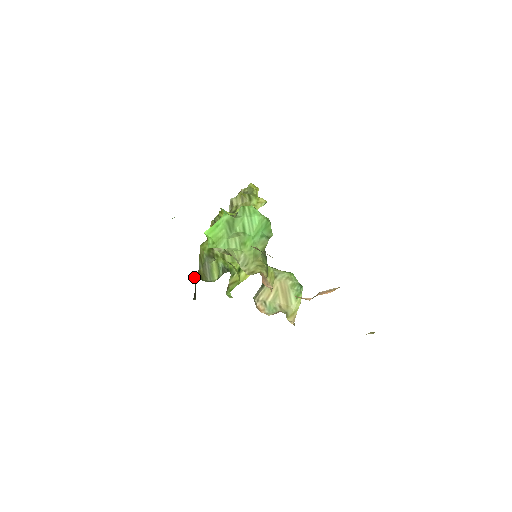
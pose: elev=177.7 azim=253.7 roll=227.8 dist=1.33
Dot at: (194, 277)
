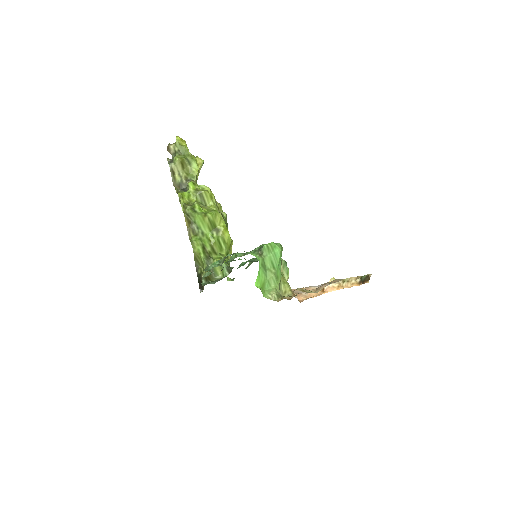
Dot at: (204, 281)
